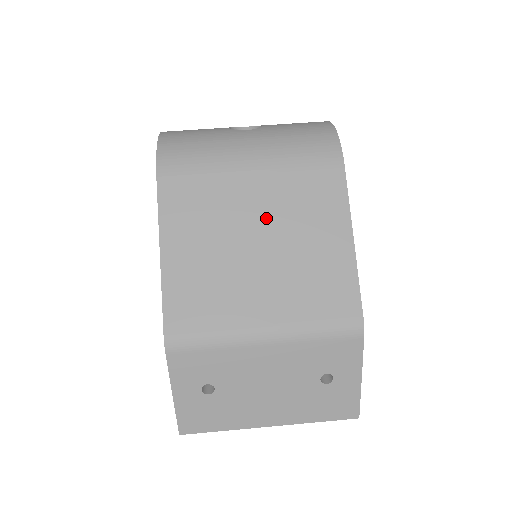
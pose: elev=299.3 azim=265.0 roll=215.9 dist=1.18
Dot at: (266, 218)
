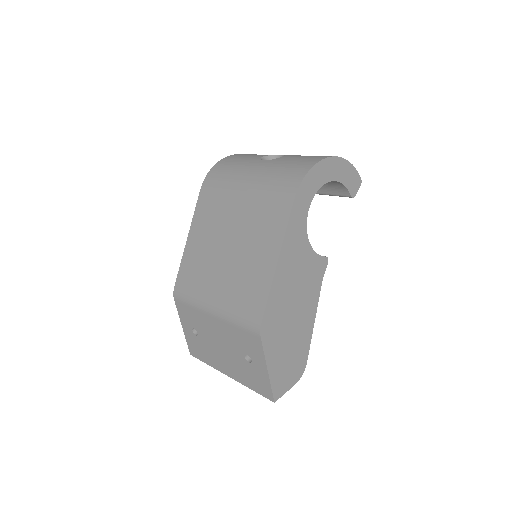
Dot at: (238, 230)
